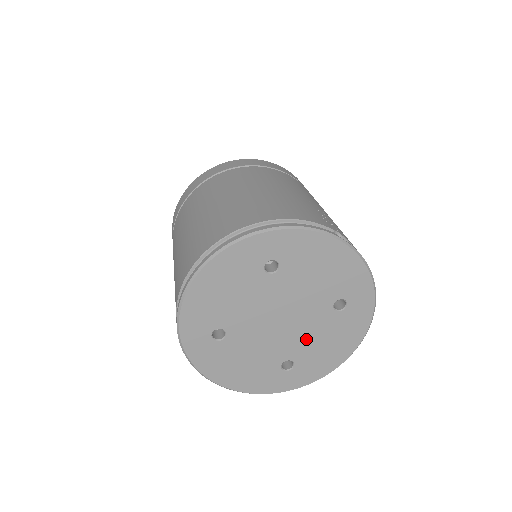
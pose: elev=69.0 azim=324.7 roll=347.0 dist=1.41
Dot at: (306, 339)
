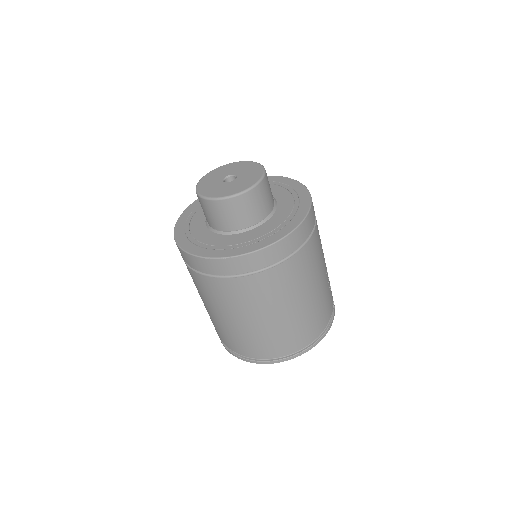
Dot at: occluded
